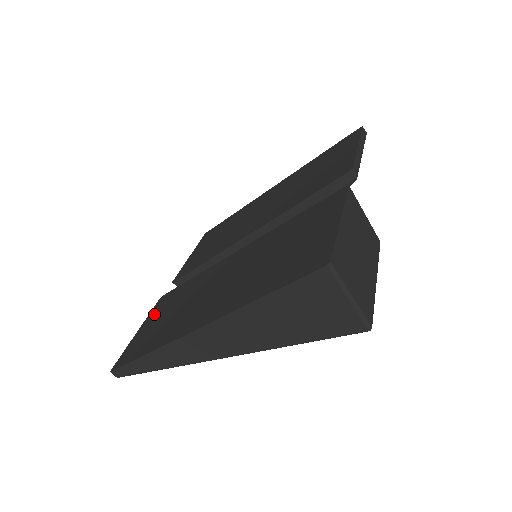
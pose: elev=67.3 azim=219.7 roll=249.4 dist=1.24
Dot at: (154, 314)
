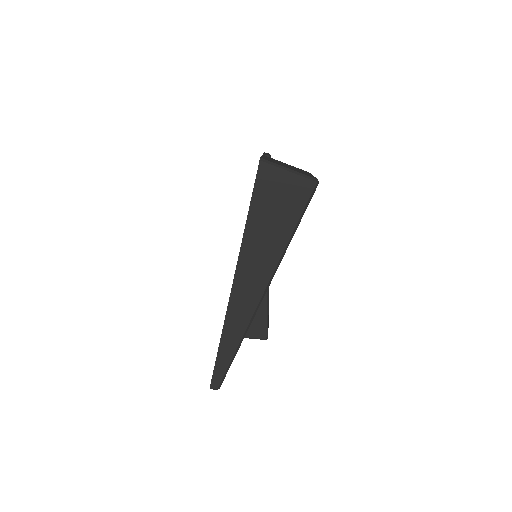
Dot at: occluded
